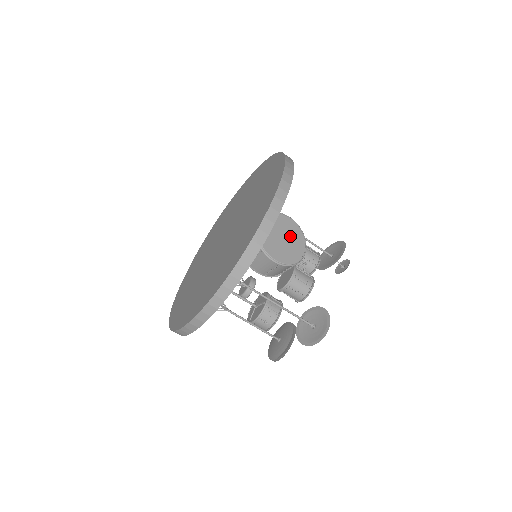
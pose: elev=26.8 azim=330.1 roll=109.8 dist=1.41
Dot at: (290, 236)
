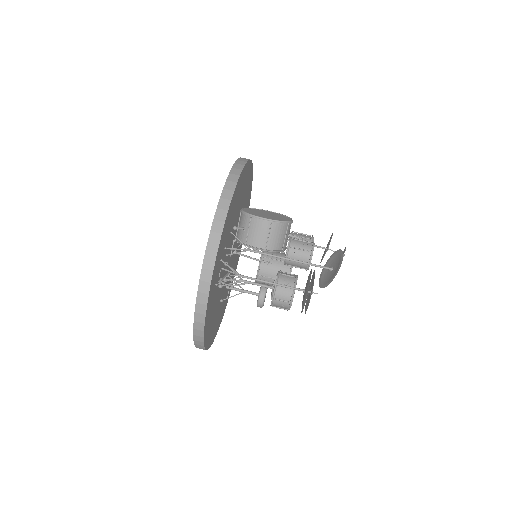
Dot at: (274, 215)
